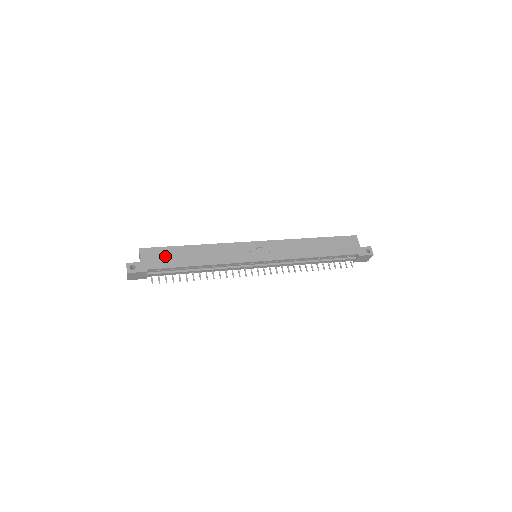
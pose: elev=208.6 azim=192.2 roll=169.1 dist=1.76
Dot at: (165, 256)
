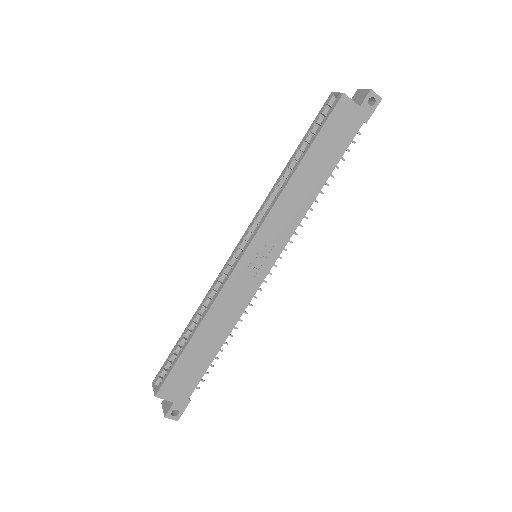
Dot at: (186, 373)
